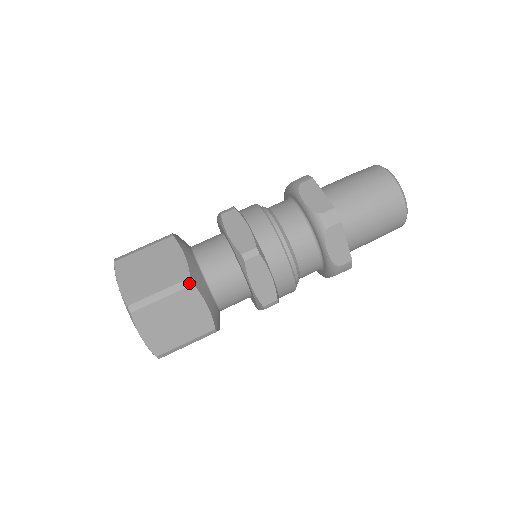
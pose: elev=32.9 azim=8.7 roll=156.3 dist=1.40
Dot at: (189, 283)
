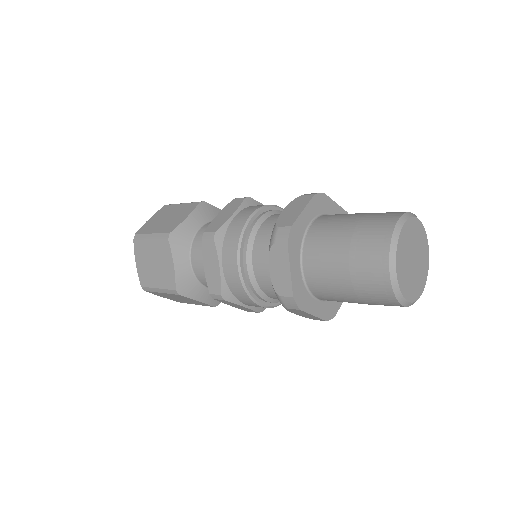
Dot at: (176, 293)
